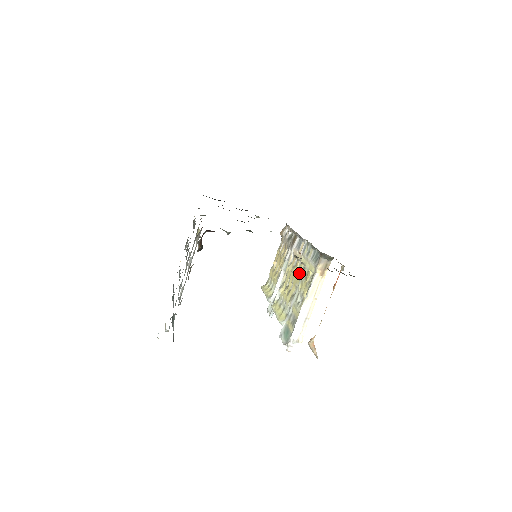
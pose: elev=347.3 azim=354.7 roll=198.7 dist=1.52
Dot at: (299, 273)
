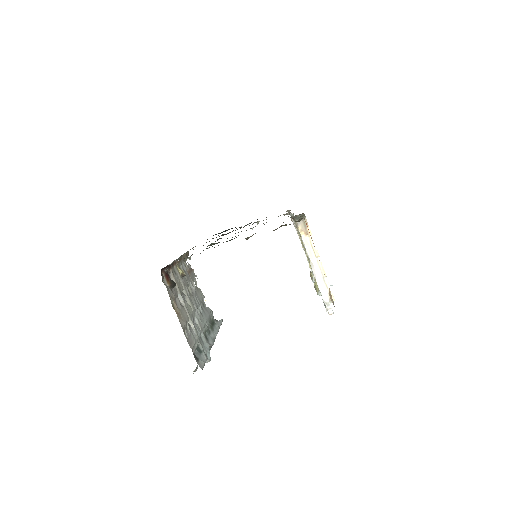
Dot at: occluded
